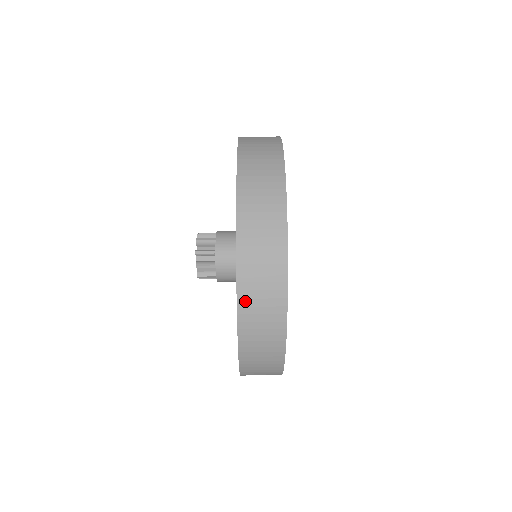
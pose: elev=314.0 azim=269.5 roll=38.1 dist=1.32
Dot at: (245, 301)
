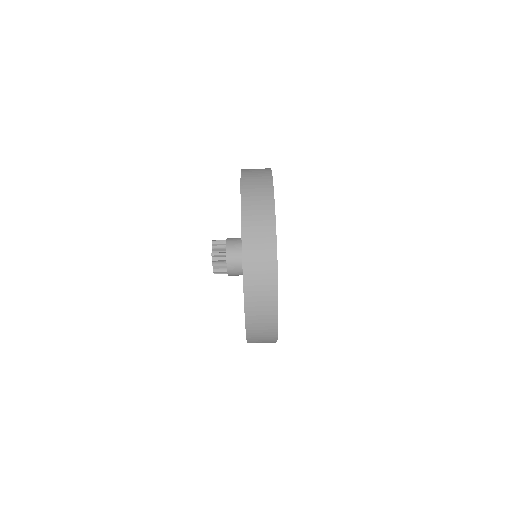
Dot at: (251, 334)
